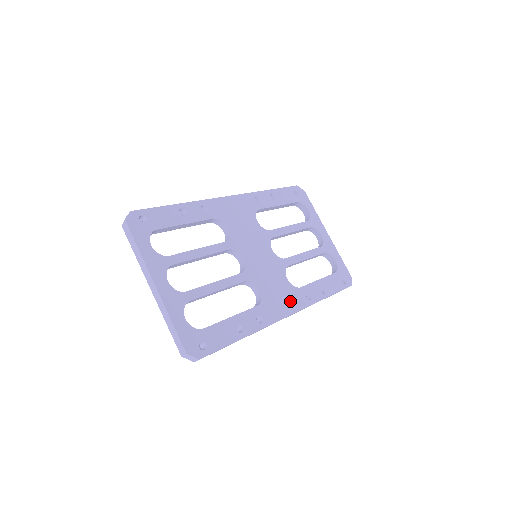
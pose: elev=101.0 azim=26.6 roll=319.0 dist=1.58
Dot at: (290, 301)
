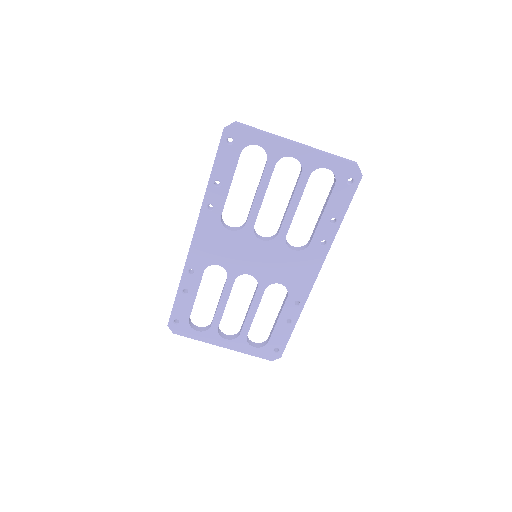
Dot at: (309, 265)
